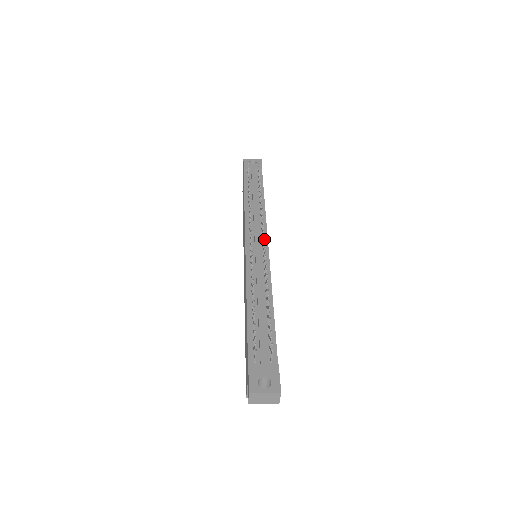
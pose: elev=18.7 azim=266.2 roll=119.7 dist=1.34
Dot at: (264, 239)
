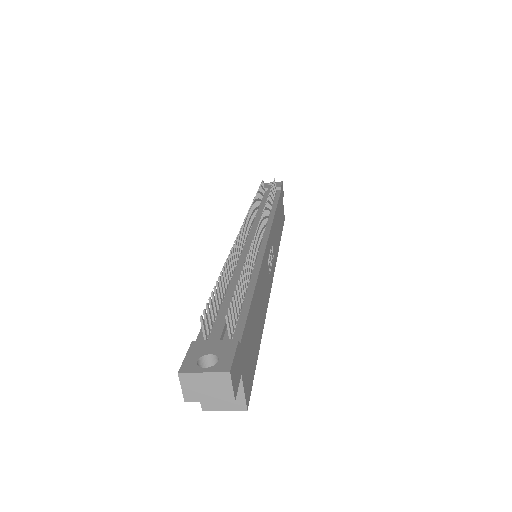
Dot at: (258, 224)
